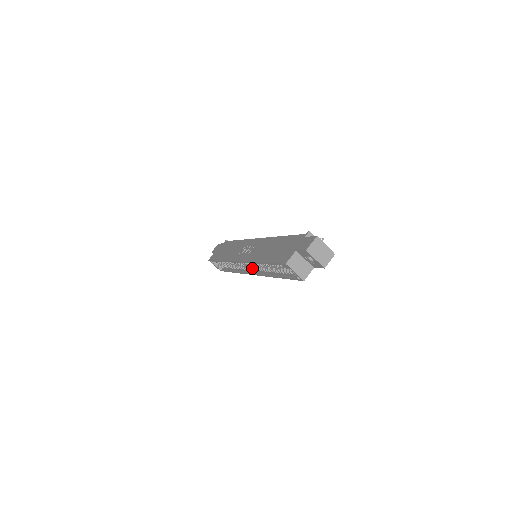
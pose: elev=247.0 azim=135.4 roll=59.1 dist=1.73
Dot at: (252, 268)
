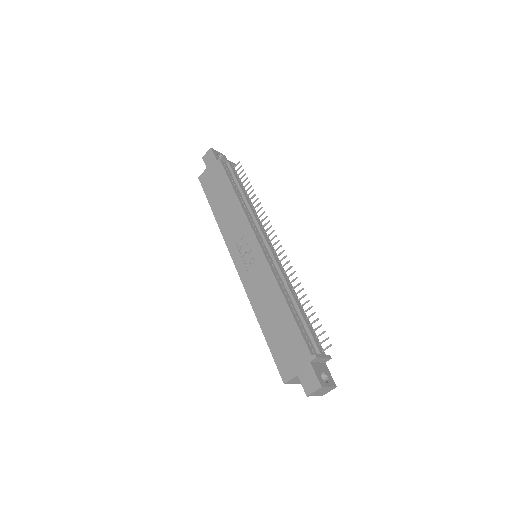
Dot at: occluded
